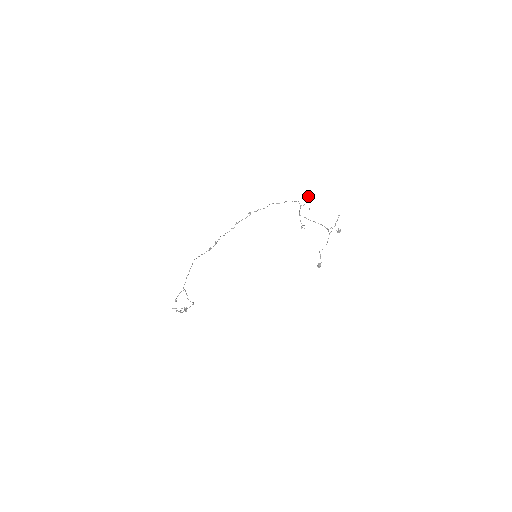
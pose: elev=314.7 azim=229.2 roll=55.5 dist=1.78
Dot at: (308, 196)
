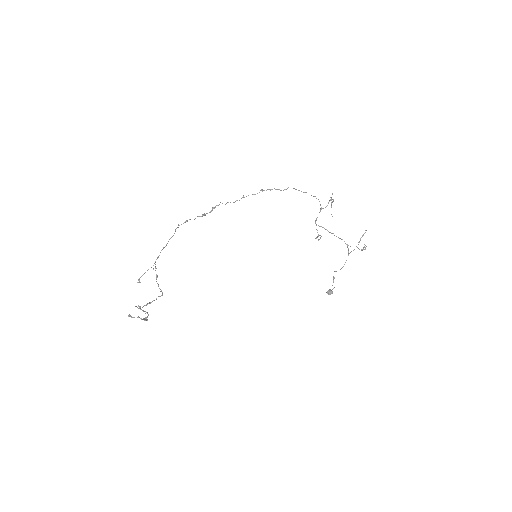
Dot at: (332, 199)
